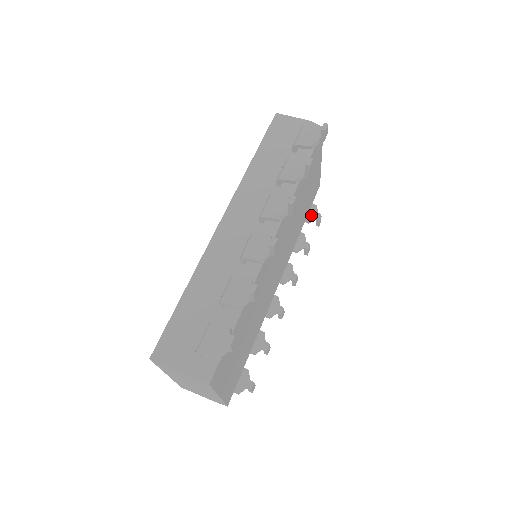
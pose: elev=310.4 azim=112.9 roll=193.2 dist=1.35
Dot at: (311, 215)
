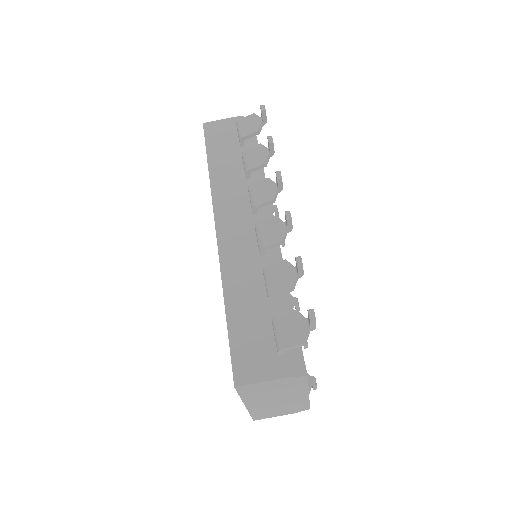
Dot at: occluded
